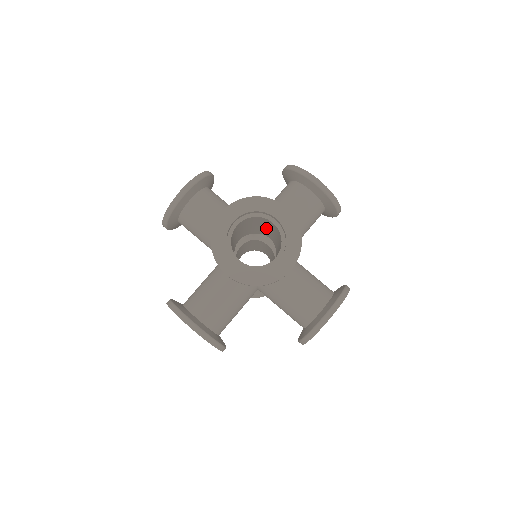
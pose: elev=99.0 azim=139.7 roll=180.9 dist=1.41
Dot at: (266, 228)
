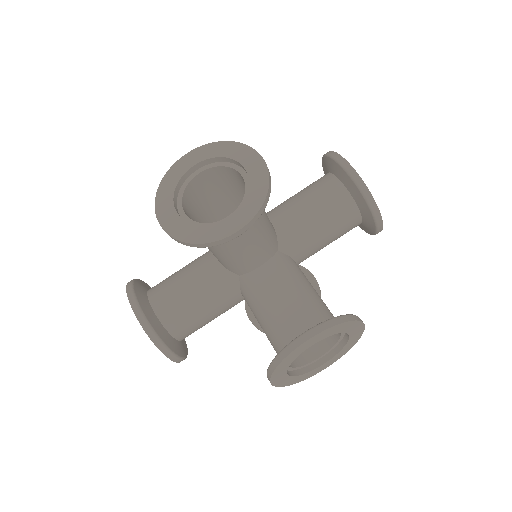
Dot at: occluded
